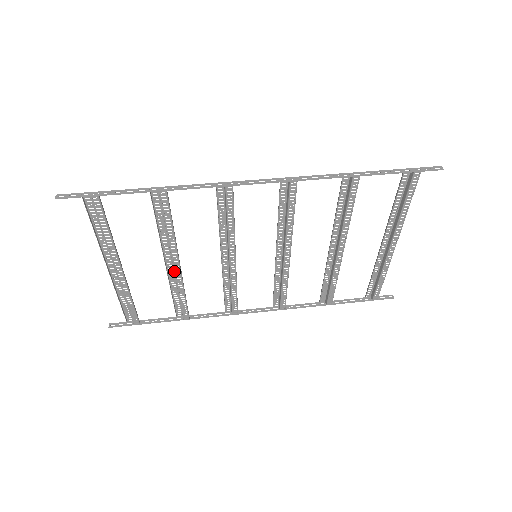
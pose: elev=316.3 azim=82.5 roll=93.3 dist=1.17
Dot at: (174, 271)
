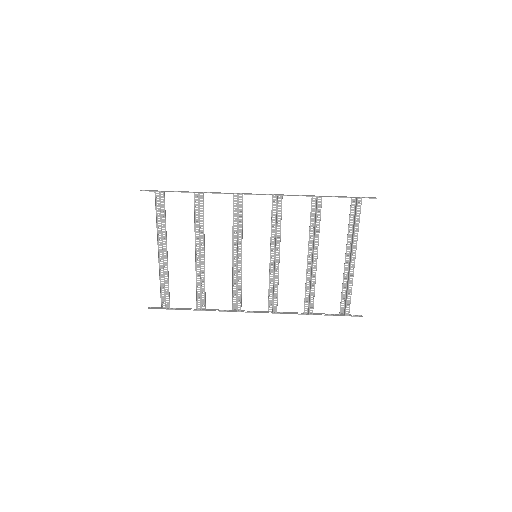
Dot at: (200, 260)
